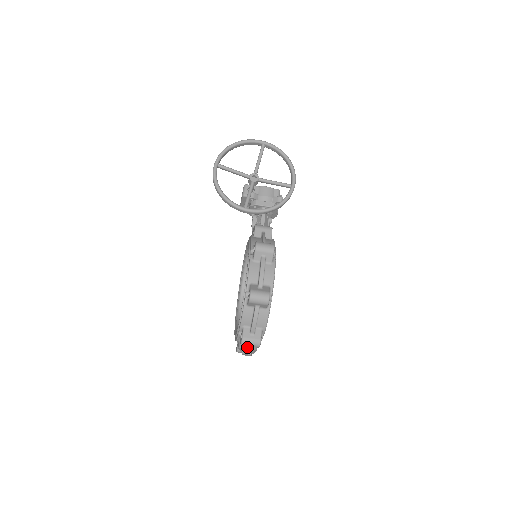
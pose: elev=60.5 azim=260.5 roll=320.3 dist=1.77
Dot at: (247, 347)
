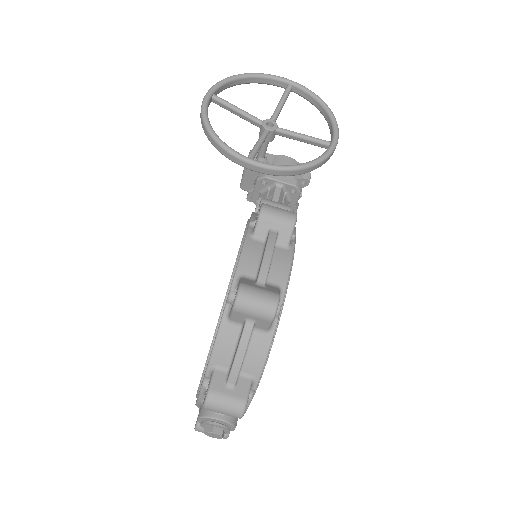
Dot at: (216, 417)
